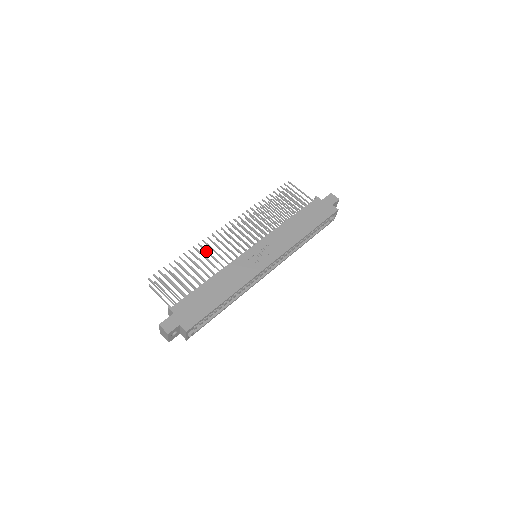
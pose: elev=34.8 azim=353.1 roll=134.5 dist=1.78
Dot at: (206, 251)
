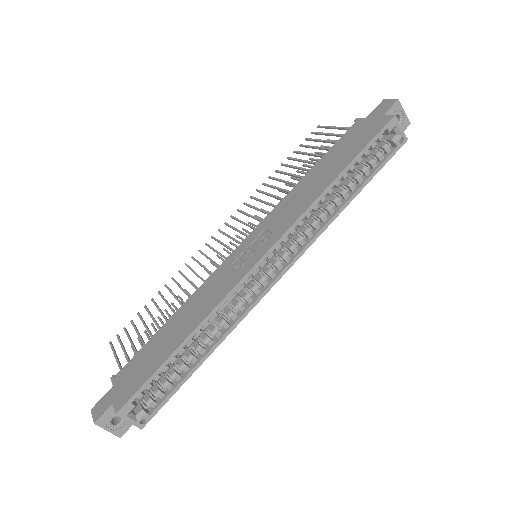
Dot at: (184, 277)
